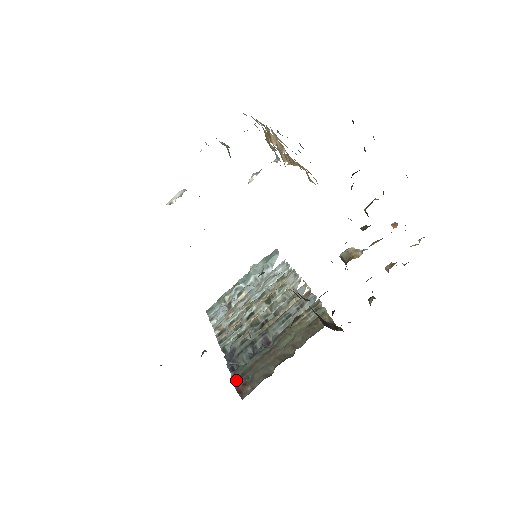
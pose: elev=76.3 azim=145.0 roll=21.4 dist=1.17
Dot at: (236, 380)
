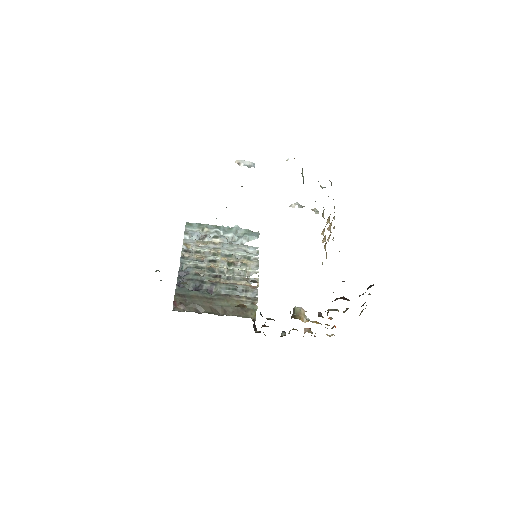
Dot at: (178, 295)
